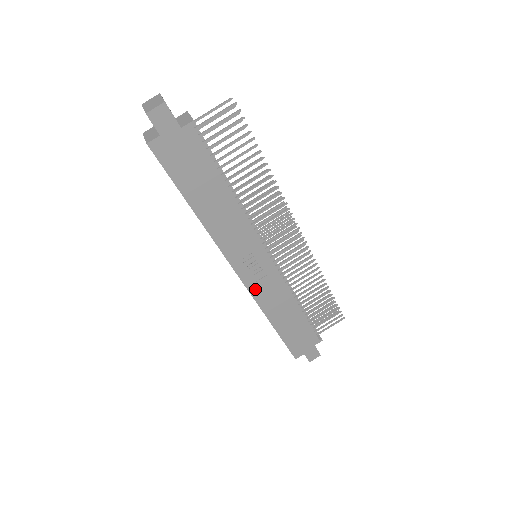
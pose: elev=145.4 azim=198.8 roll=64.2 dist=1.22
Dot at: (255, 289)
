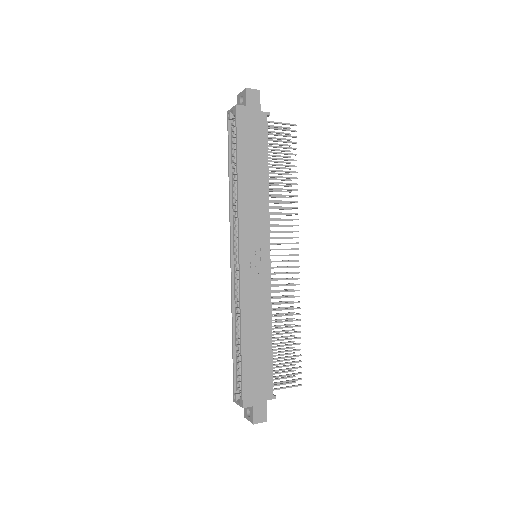
Dot at: (246, 282)
